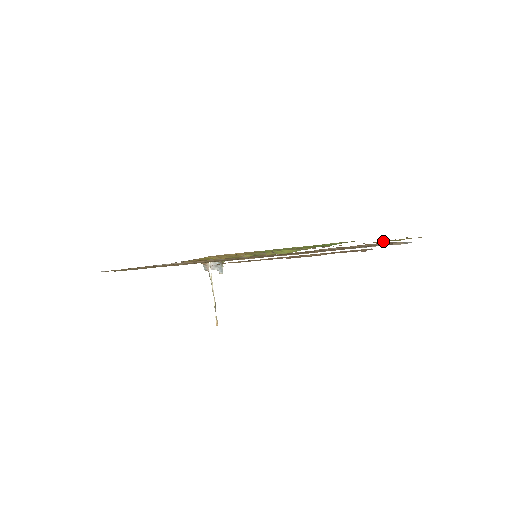
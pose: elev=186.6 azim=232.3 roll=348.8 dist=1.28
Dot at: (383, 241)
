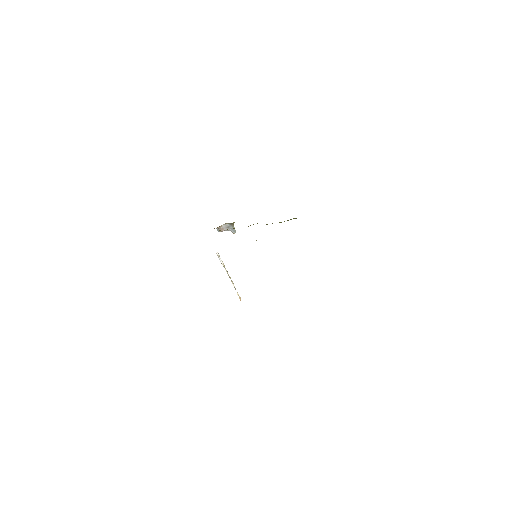
Dot at: occluded
